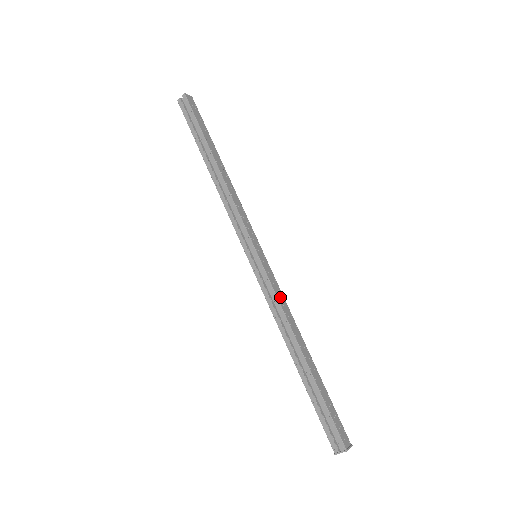
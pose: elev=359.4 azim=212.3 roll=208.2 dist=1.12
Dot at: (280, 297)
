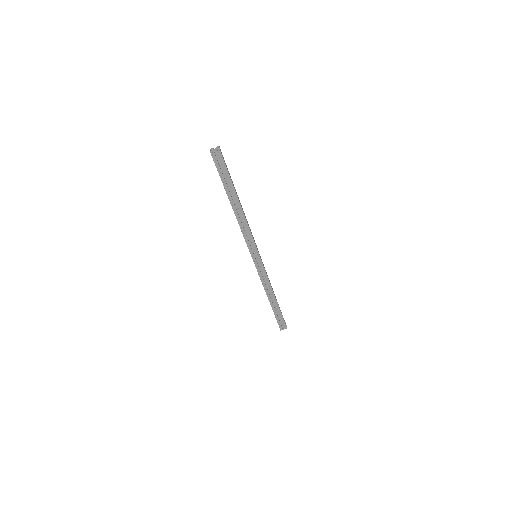
Dot at: (267, 275)
